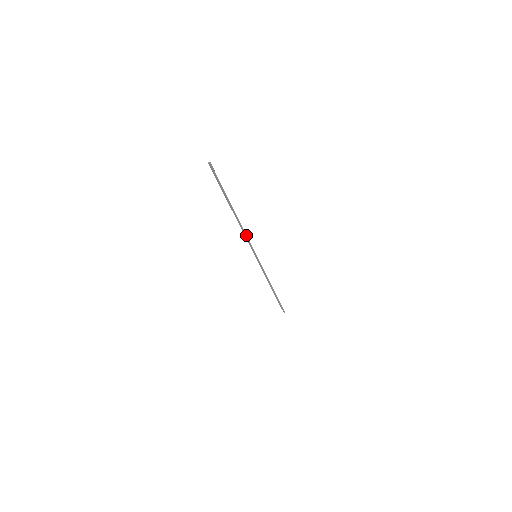
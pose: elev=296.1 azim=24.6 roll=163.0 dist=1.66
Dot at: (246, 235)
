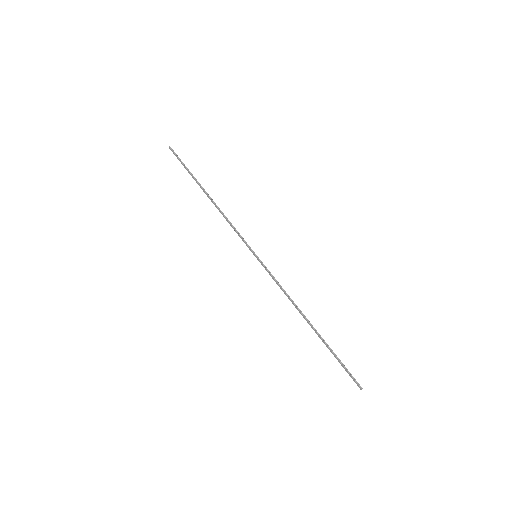
Dot at: (231, 224)
